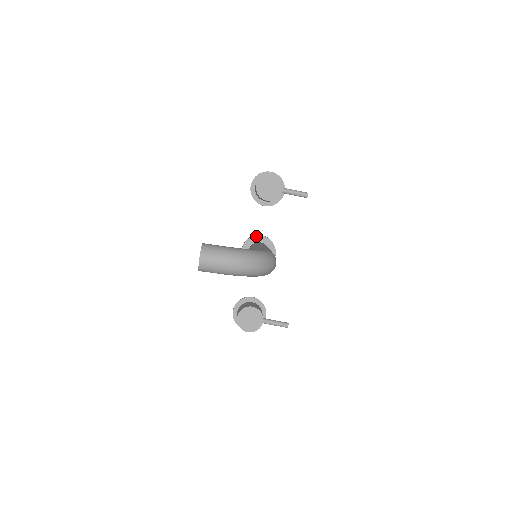
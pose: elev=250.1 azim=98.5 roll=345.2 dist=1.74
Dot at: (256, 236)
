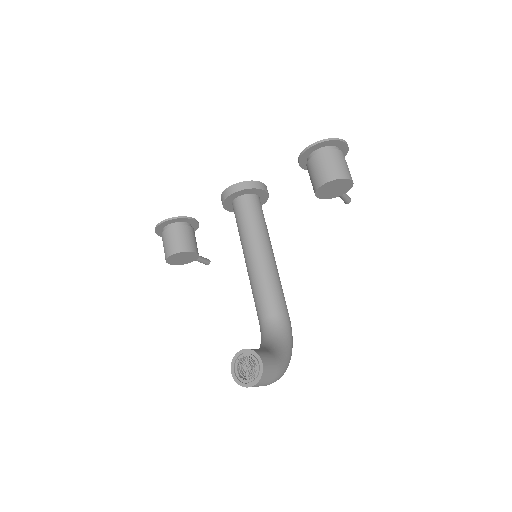
Dot at: (261, 190)
